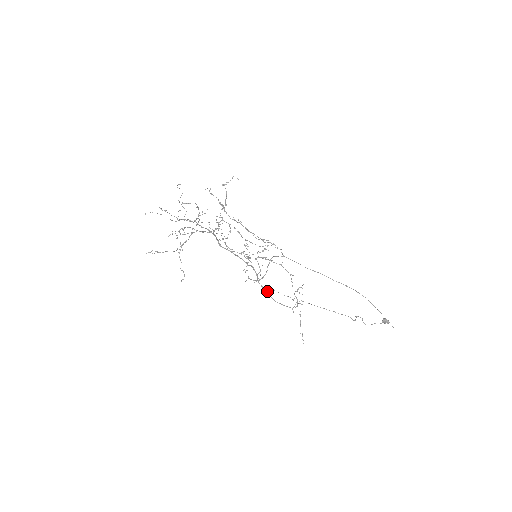
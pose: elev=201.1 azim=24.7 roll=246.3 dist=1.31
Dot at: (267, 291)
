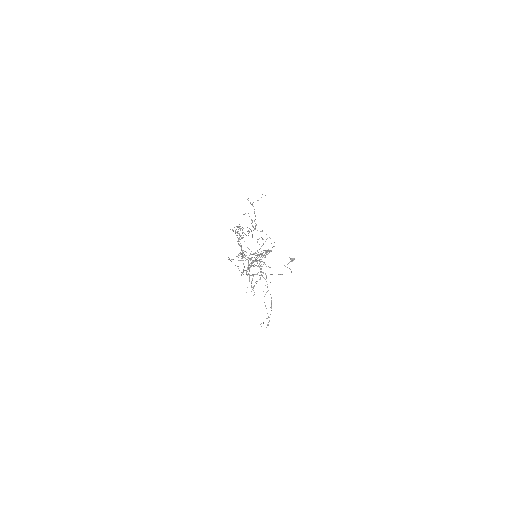
Dot at: occluded
